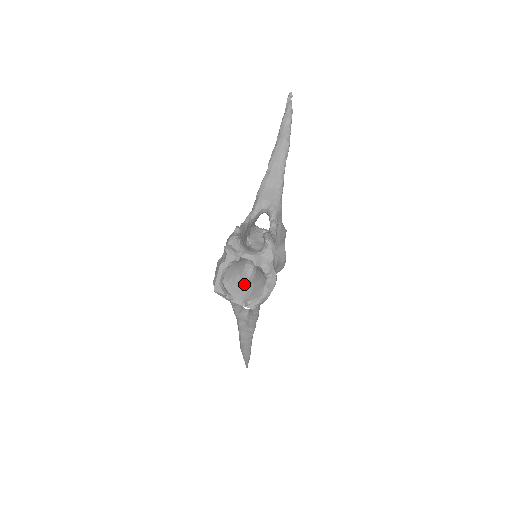
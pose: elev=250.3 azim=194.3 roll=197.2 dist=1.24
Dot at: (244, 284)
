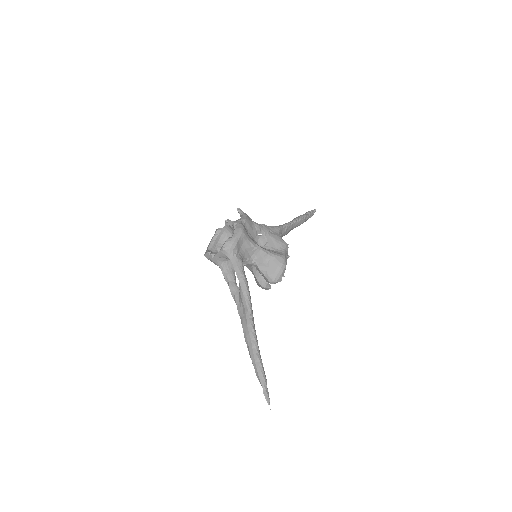
Dot at: occluded
